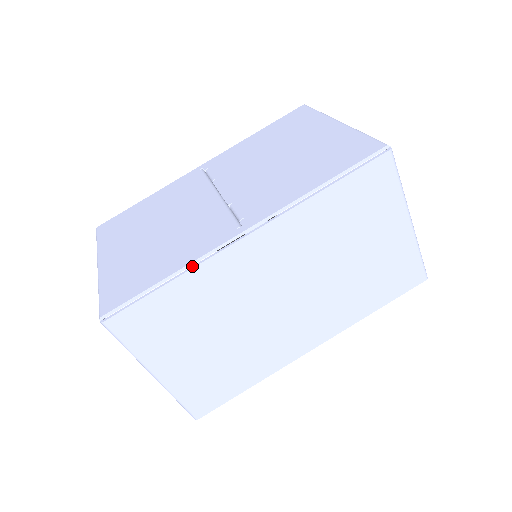
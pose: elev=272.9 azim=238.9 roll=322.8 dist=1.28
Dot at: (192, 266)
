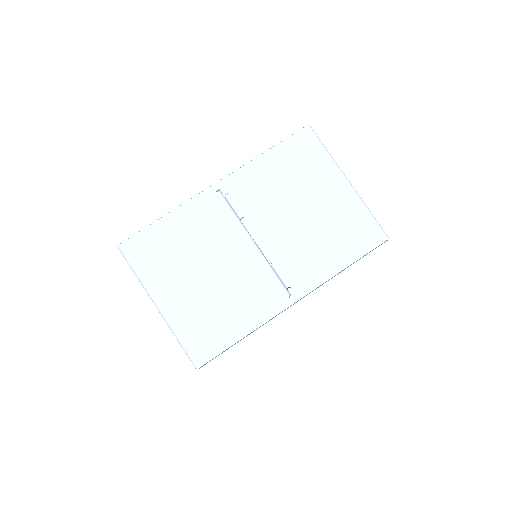
Dot at: (260, 328)
